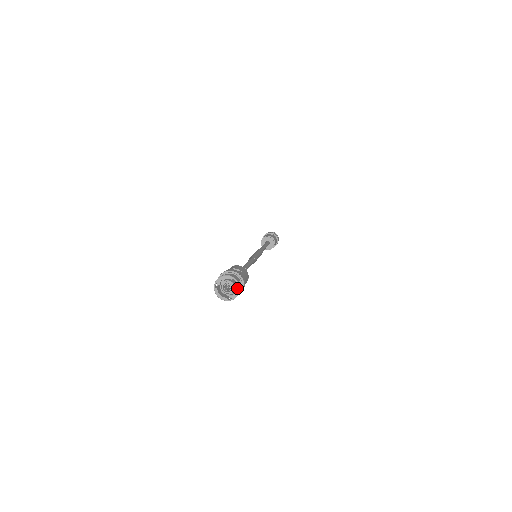
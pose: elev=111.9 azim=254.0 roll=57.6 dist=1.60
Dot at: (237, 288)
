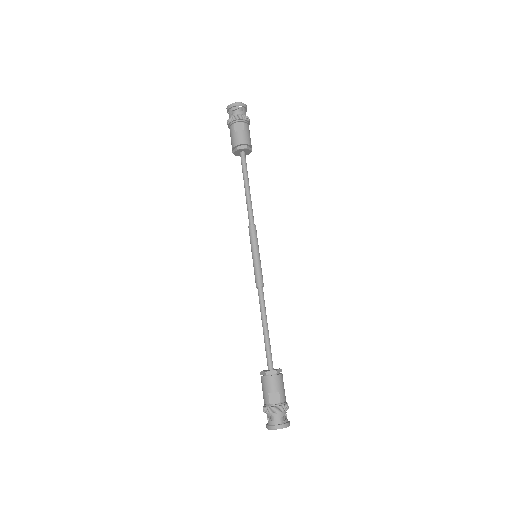
Dot at: (287, 426)
